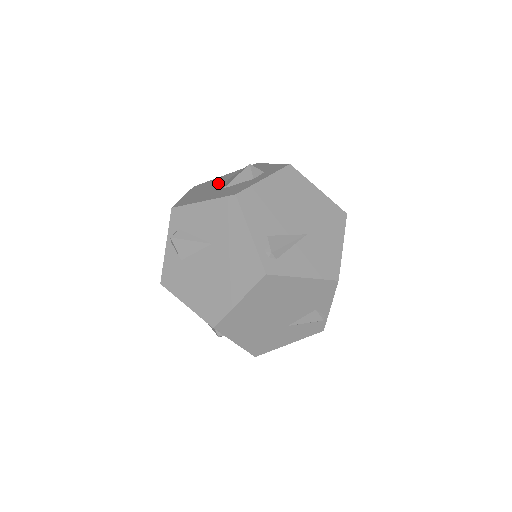
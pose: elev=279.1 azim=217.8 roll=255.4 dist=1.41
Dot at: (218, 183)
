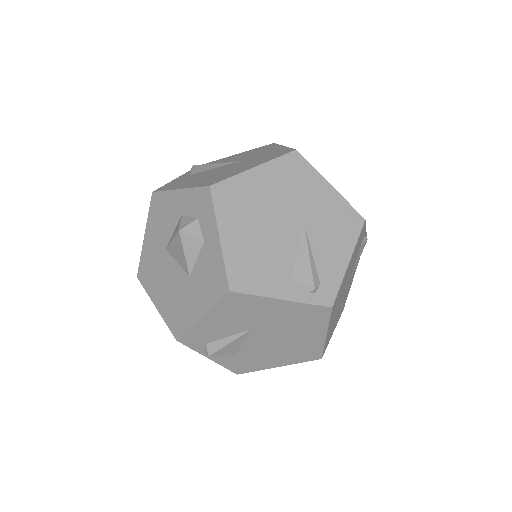
Dot at: (163, 263)
